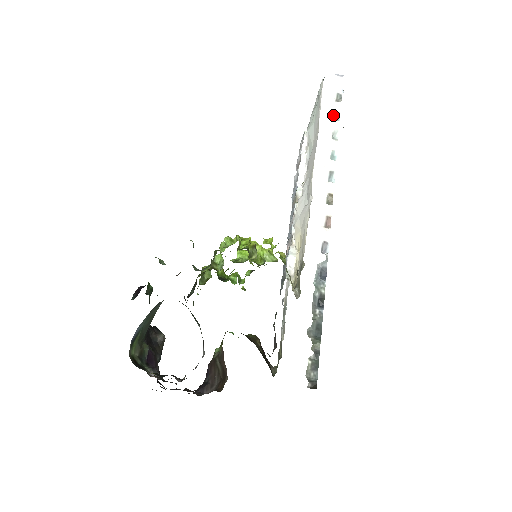
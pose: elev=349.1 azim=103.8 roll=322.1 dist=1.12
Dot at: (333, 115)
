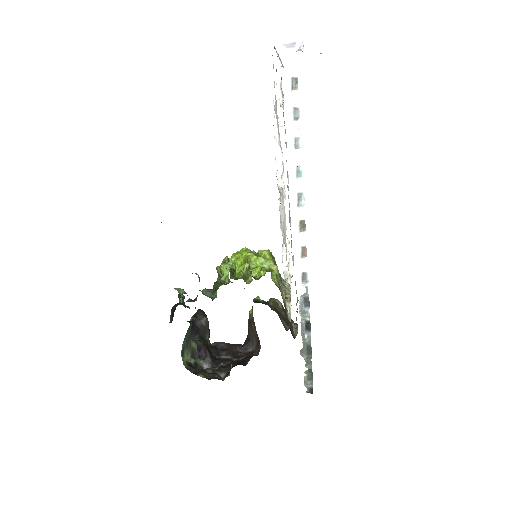
Dot at: (291, 114)
